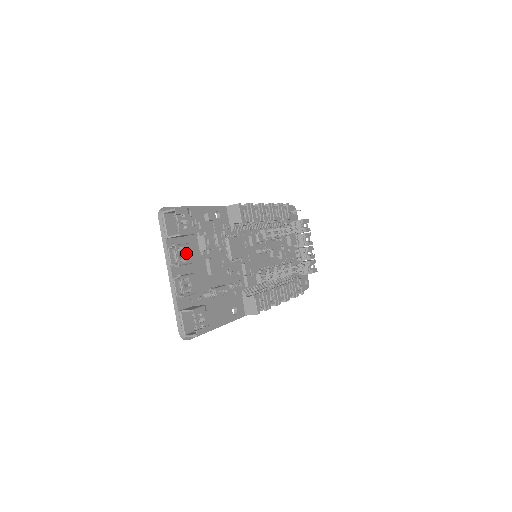
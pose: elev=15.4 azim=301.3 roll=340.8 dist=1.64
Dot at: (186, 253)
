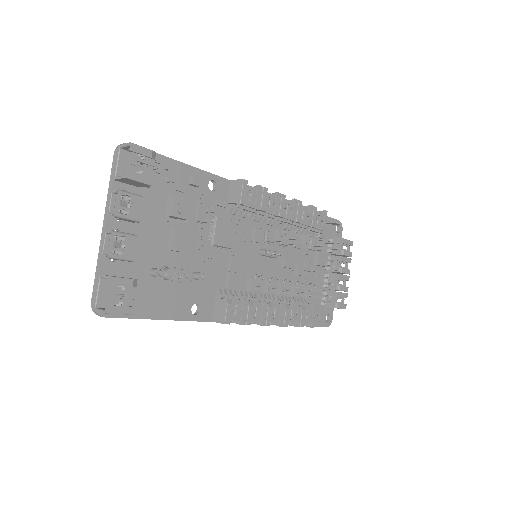
Dot at: (134, 206)
